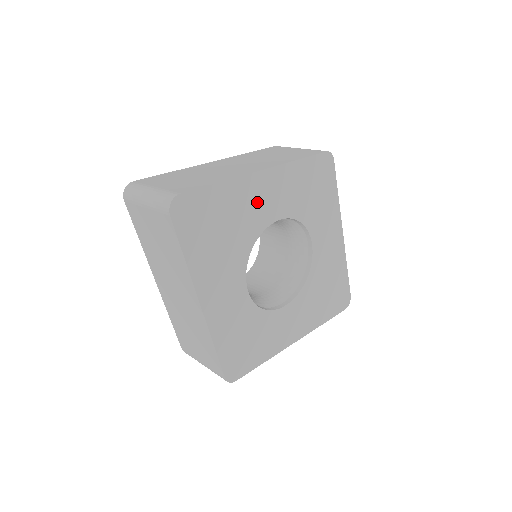
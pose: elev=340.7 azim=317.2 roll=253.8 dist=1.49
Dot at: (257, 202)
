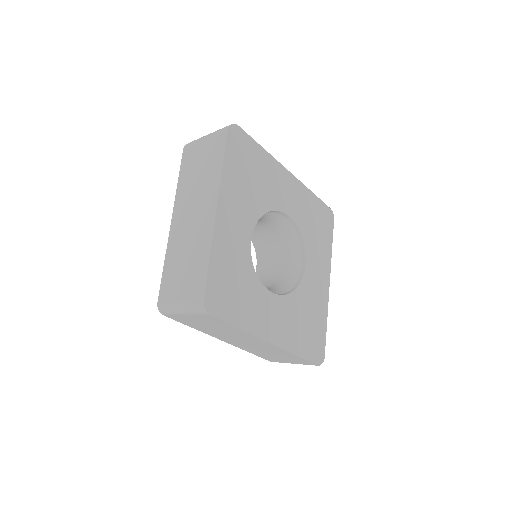
Dot at: (279, 187)
